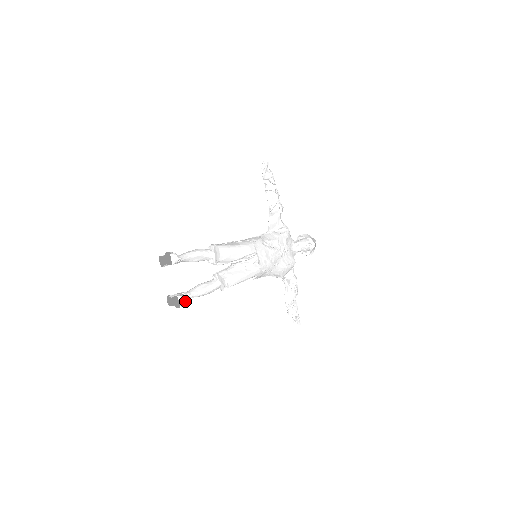
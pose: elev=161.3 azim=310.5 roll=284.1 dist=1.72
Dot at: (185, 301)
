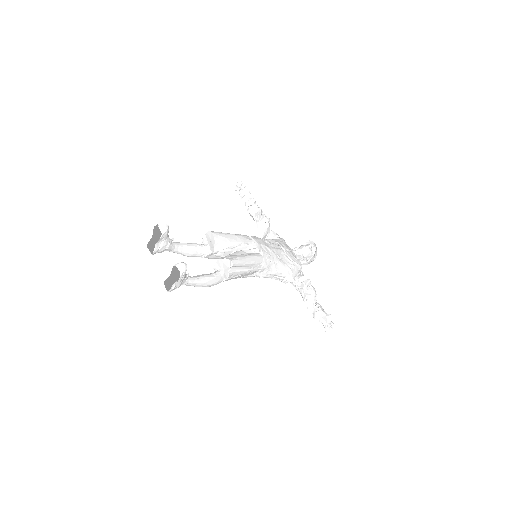
Dot at: (184, 265)
